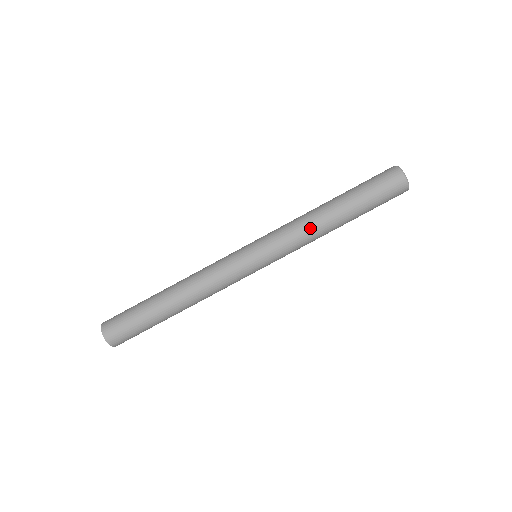
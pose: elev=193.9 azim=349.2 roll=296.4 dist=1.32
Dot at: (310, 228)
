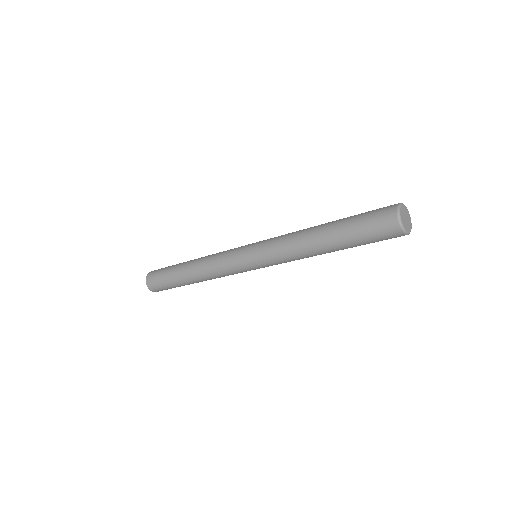
Dot at: (297, 251)
